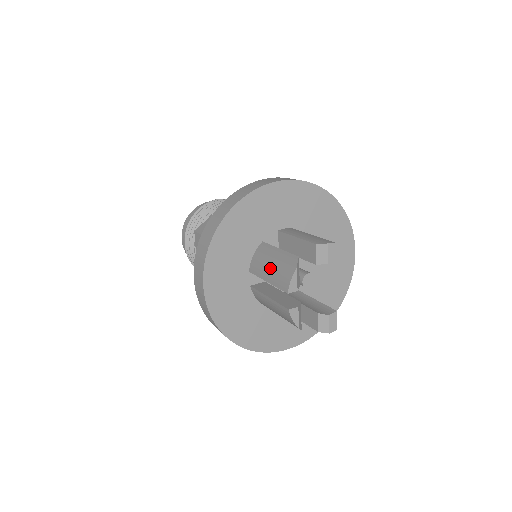
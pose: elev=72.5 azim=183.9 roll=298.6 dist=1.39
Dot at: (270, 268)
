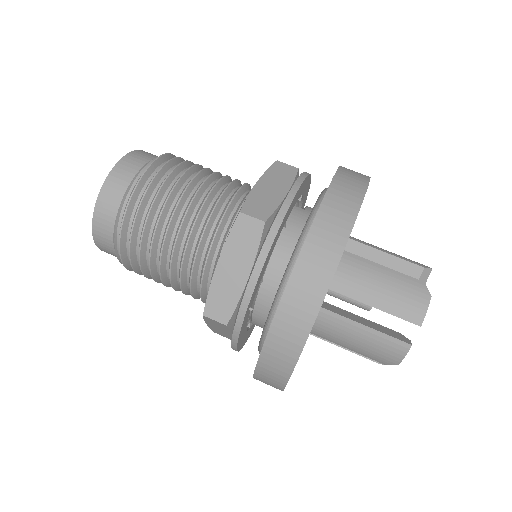
Dot at: (380, 290)
